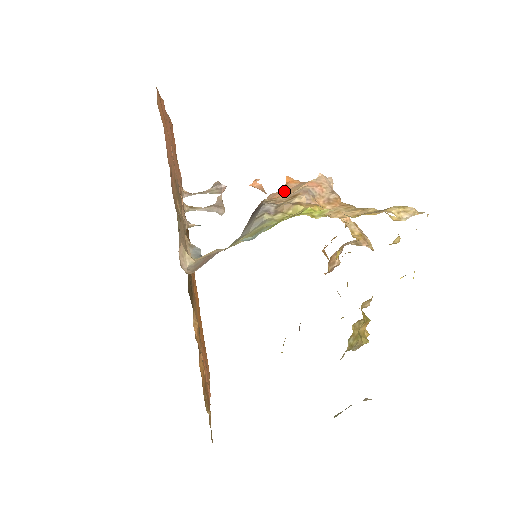
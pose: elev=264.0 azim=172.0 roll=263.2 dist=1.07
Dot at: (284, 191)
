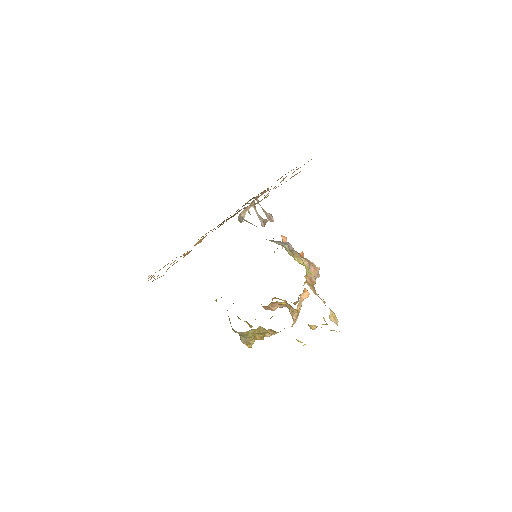
Dot at: occluded
